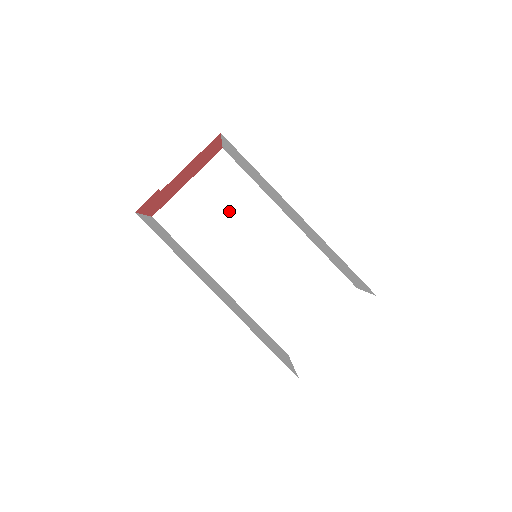
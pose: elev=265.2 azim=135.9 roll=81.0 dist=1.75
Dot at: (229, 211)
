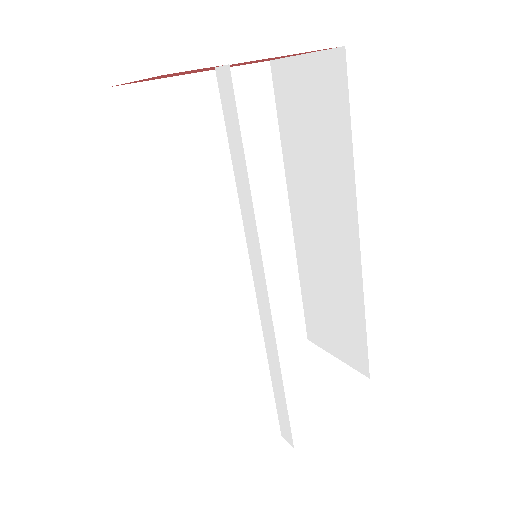
Dot at: (228, 159)
